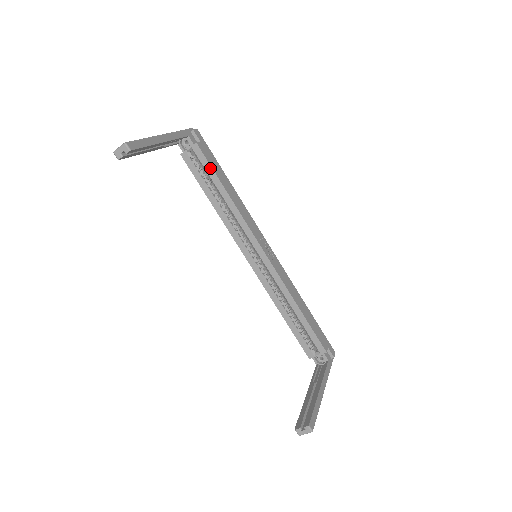
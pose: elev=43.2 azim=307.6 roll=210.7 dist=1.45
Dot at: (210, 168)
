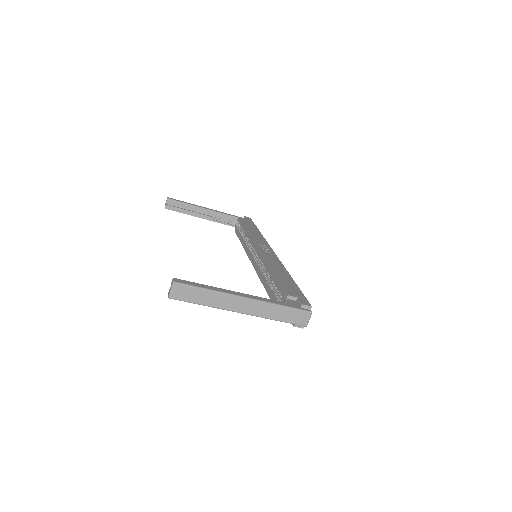
Dot at: (243, 224)
